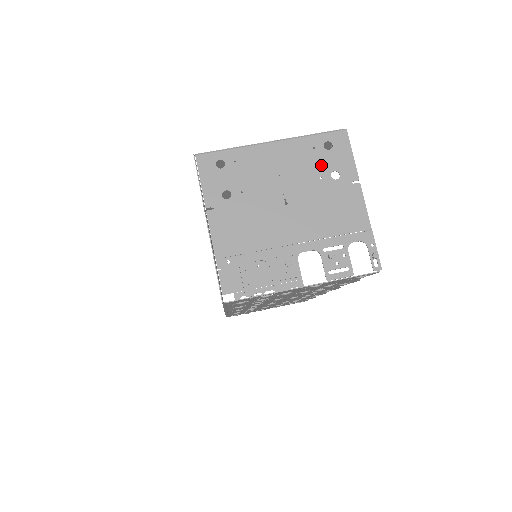
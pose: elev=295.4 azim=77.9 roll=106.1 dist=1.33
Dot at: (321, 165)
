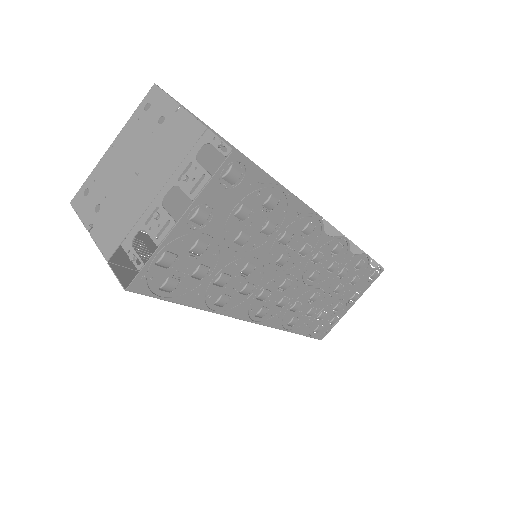
Dot at: (148, 124)
